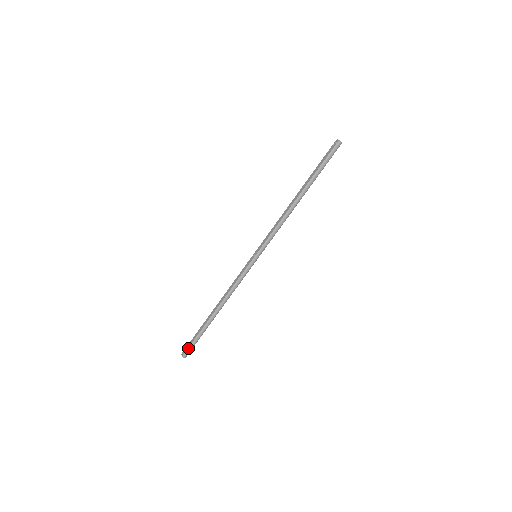
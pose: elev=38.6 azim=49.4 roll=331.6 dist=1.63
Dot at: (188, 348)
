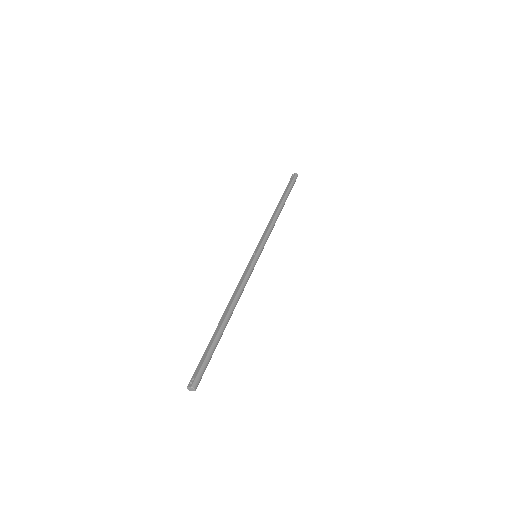
Dot at: (199, 371)
